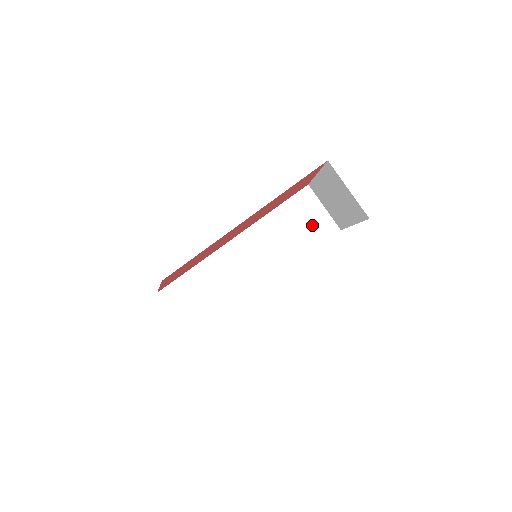
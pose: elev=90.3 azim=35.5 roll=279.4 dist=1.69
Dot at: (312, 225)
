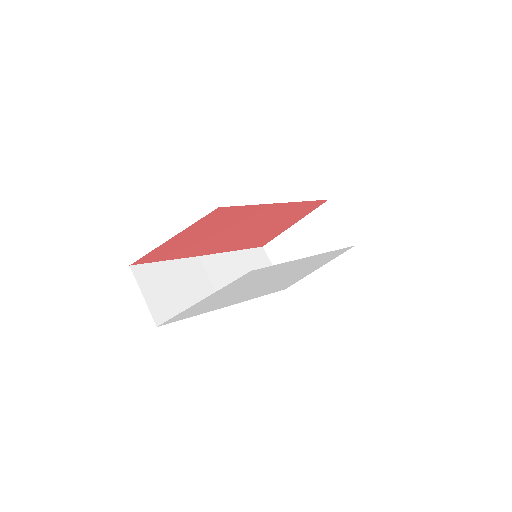
Dot at: occluded
